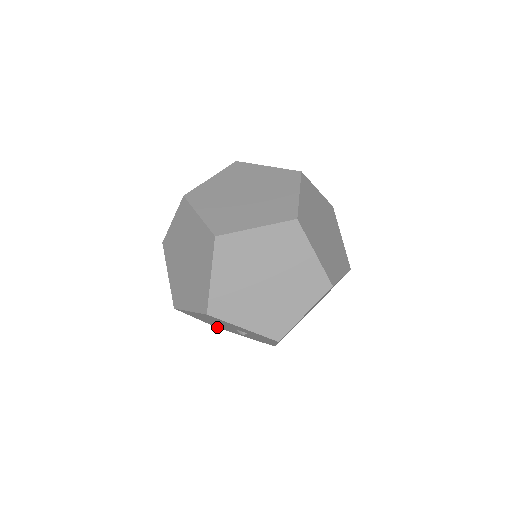
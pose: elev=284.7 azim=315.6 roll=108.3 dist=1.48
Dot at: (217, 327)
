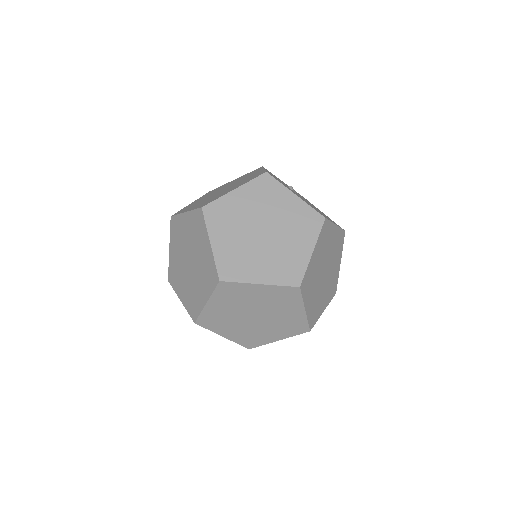
Dot at: occluded
